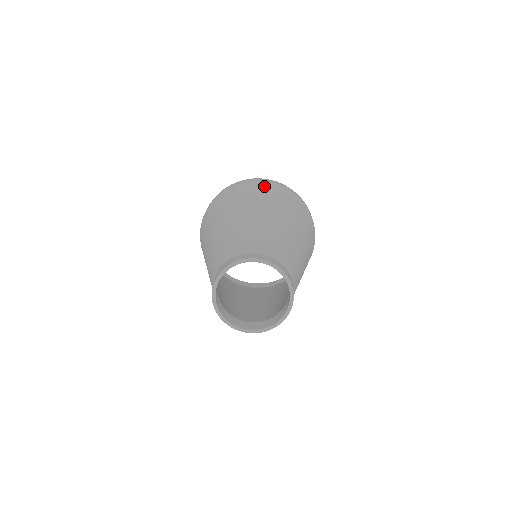
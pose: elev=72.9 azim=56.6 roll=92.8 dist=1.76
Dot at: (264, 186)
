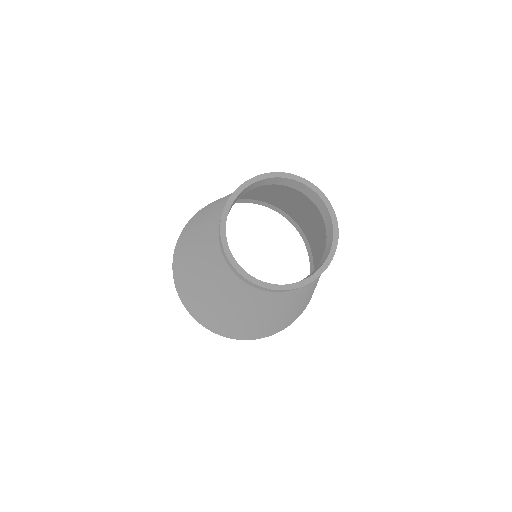
Dot at: occluded
